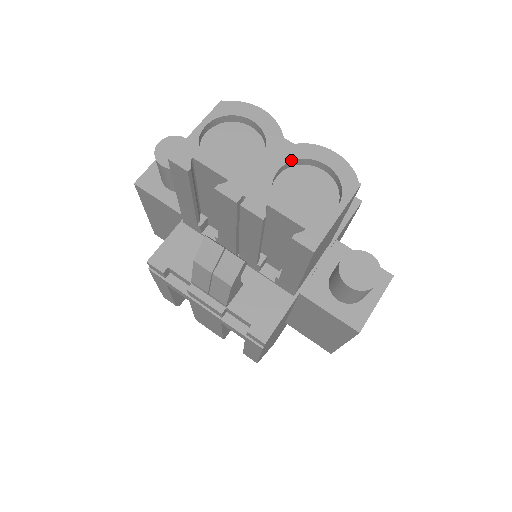
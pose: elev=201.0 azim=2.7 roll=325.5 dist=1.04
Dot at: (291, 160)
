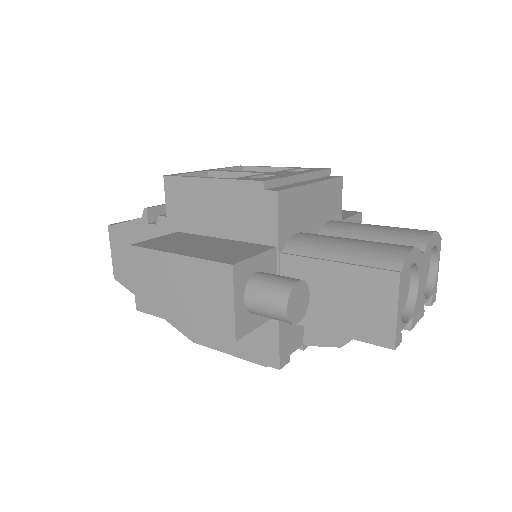
Dot at: occluded
